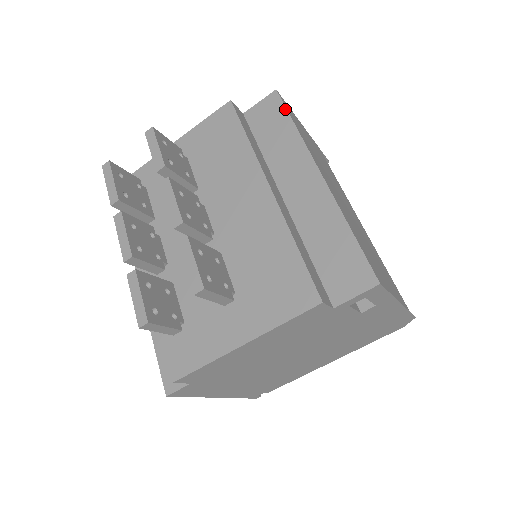
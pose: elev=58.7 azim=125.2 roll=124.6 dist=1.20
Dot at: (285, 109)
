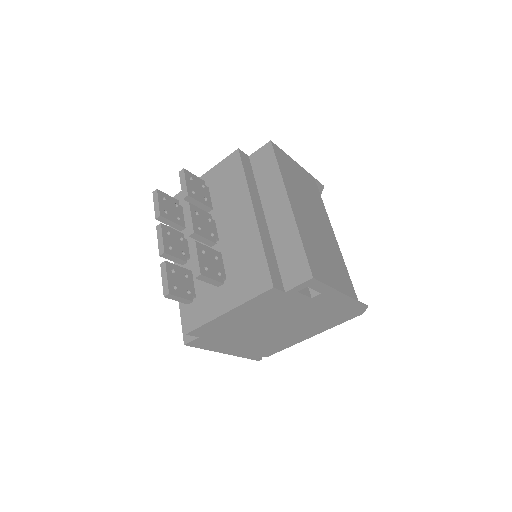
Dot at: (274, 155)
